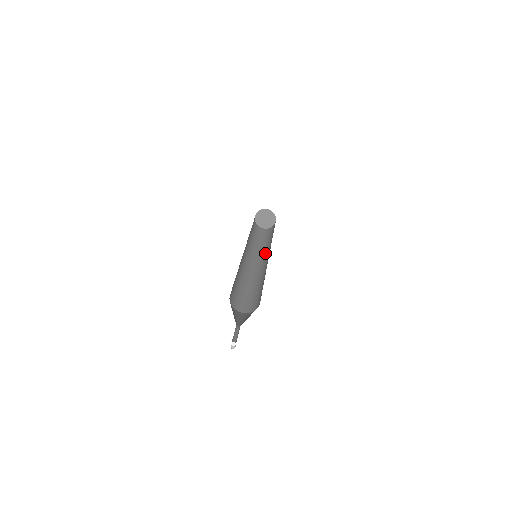
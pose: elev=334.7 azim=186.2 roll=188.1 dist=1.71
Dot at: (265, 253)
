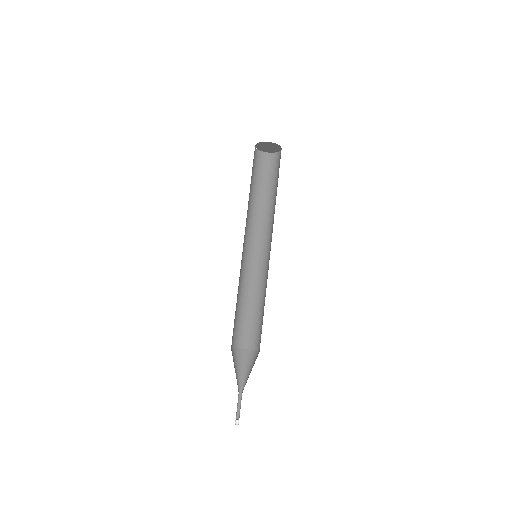
Dot at: (272, 227)
